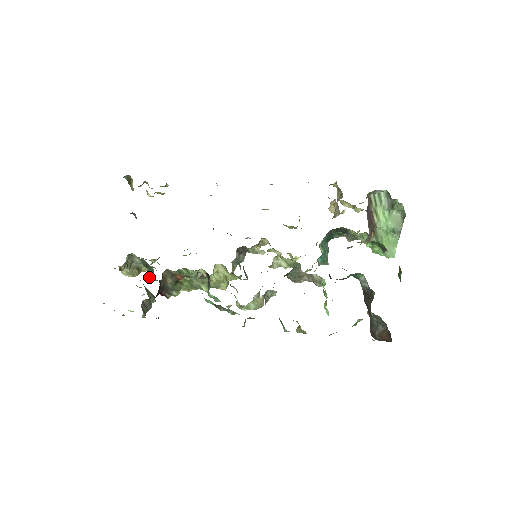
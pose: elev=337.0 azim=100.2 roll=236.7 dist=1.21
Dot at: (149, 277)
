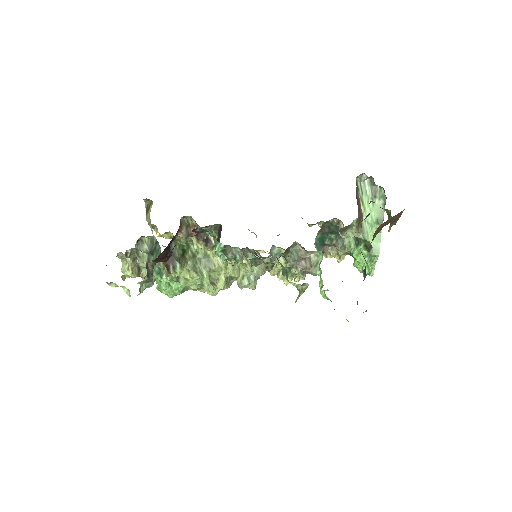
Dot at: occluded
